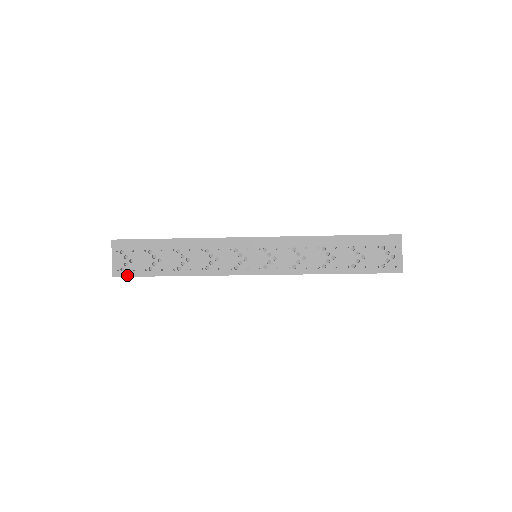
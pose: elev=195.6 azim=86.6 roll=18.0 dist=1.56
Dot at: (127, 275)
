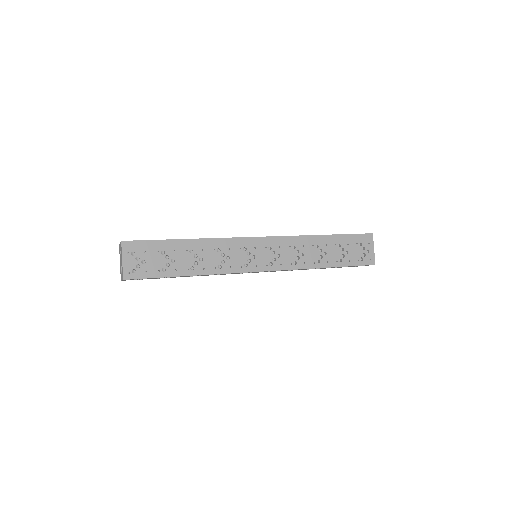
Dot at: (139, 277)
